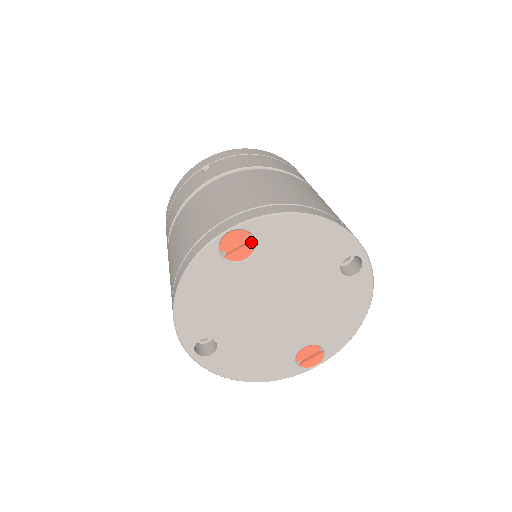
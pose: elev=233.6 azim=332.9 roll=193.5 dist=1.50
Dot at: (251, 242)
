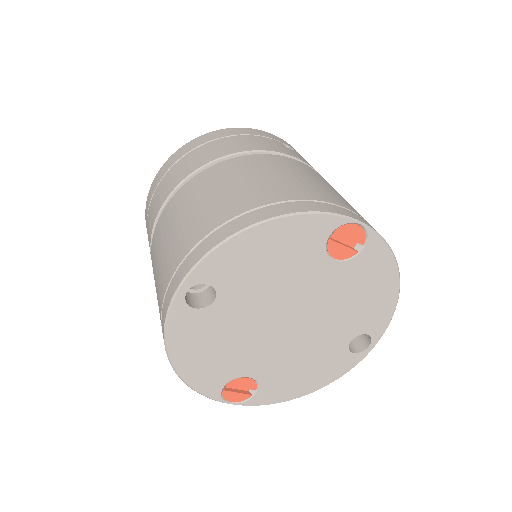
Dot at: (355, 251)
